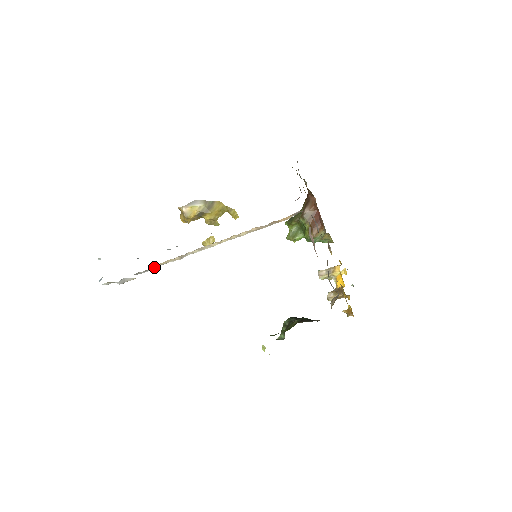
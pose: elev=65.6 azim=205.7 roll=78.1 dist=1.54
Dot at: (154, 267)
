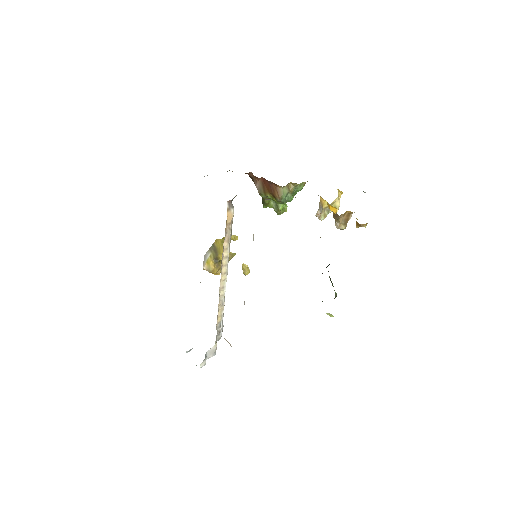
Dot at: (220, 325)
